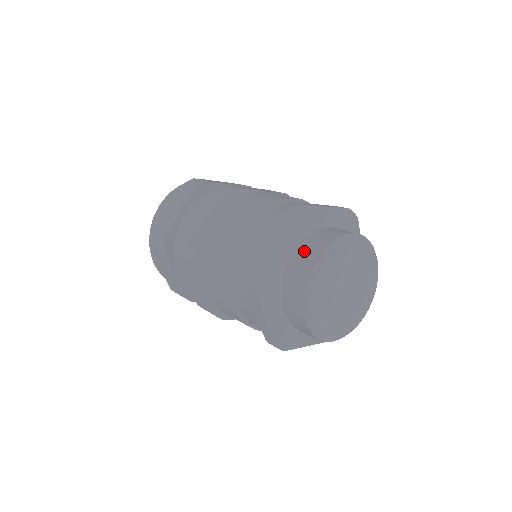
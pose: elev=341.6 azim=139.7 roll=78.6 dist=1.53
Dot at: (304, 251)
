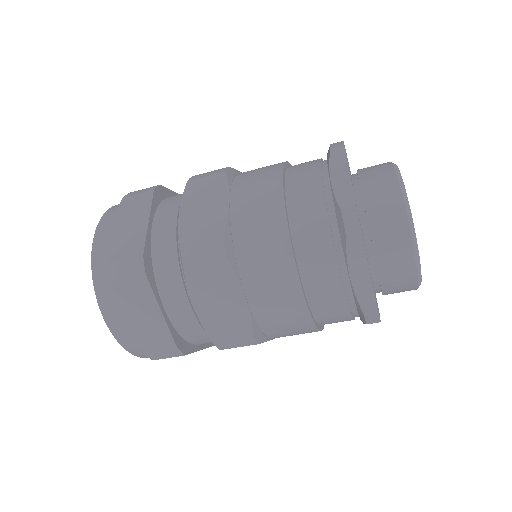
Dot at: (371, 182)
